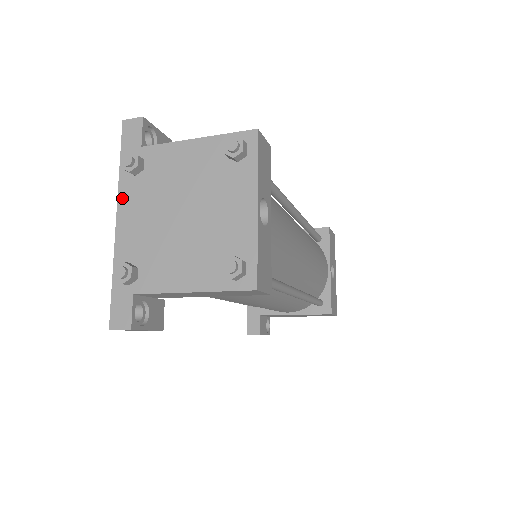
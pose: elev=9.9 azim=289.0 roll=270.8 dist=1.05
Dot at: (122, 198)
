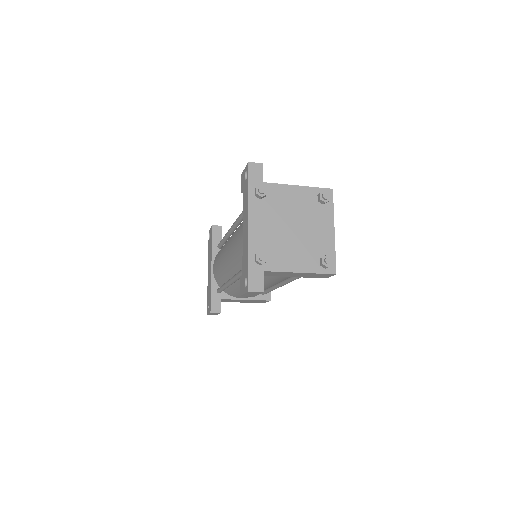
Dot at: (252, 211)
